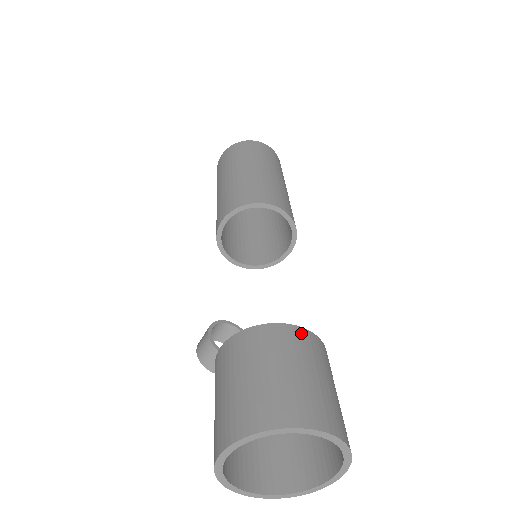
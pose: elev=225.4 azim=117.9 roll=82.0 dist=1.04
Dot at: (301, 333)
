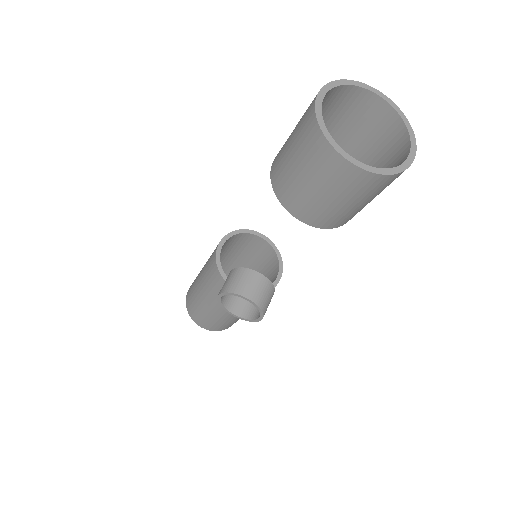
Dot at: occluded
